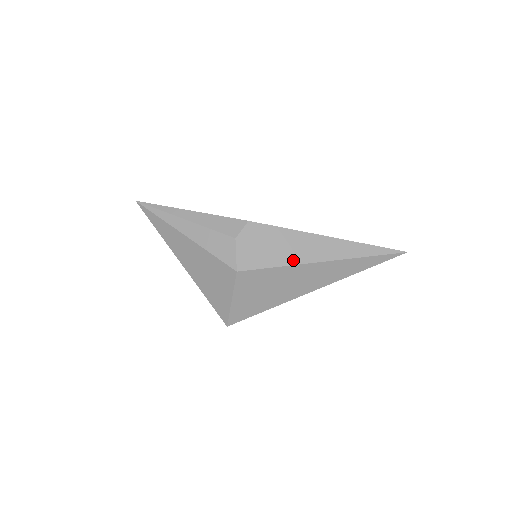
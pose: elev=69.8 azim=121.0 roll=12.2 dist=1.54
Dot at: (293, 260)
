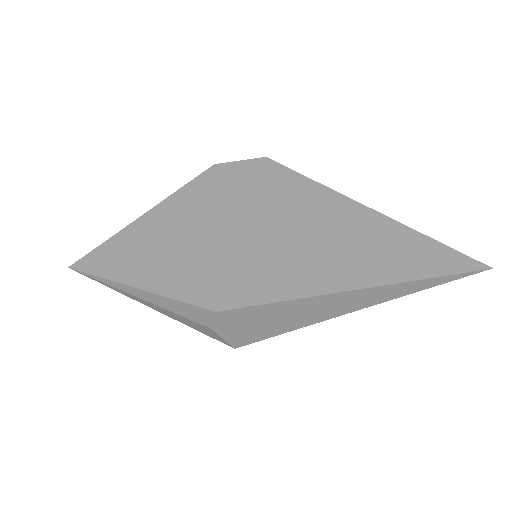
Dot at: (300, 324)
